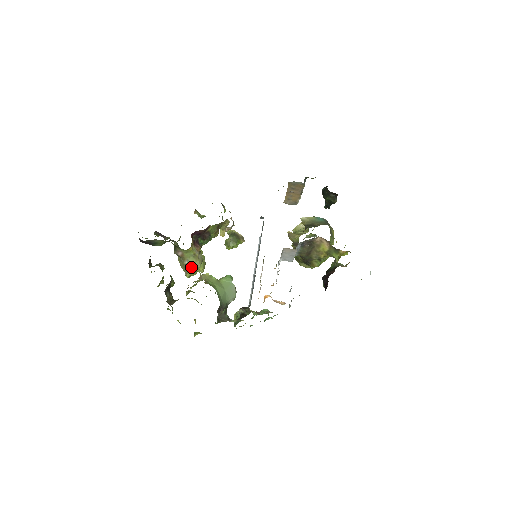
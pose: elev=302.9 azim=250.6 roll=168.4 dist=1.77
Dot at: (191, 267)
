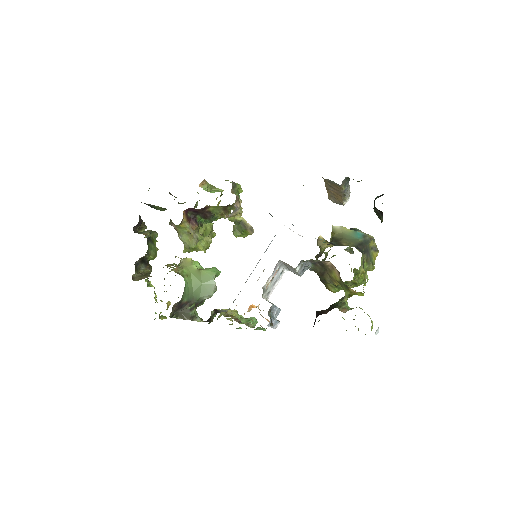
Dot at: (185, 244)
